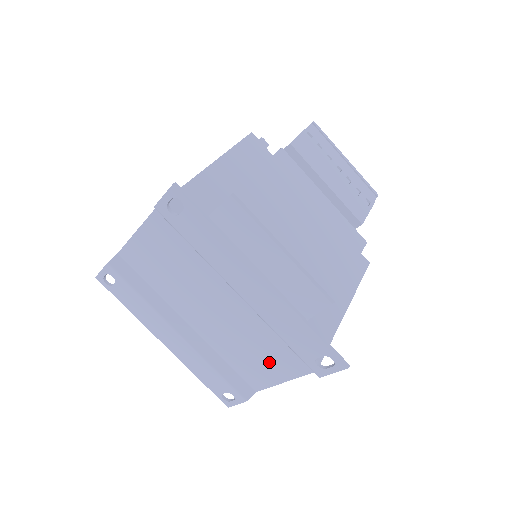
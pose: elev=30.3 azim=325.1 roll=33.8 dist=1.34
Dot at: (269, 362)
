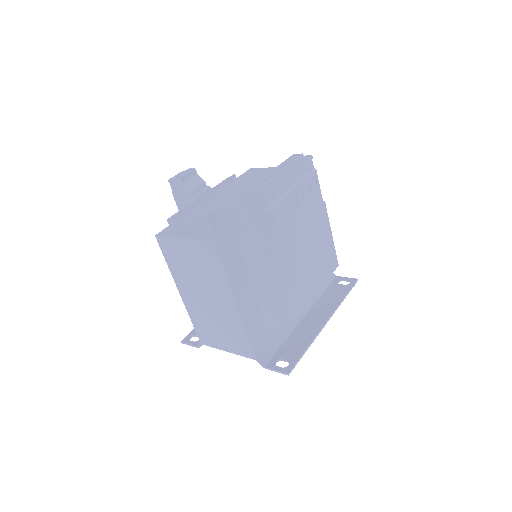
Dot at: occluded
